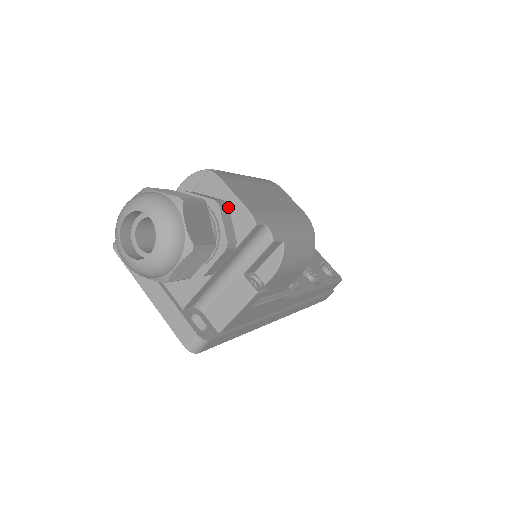
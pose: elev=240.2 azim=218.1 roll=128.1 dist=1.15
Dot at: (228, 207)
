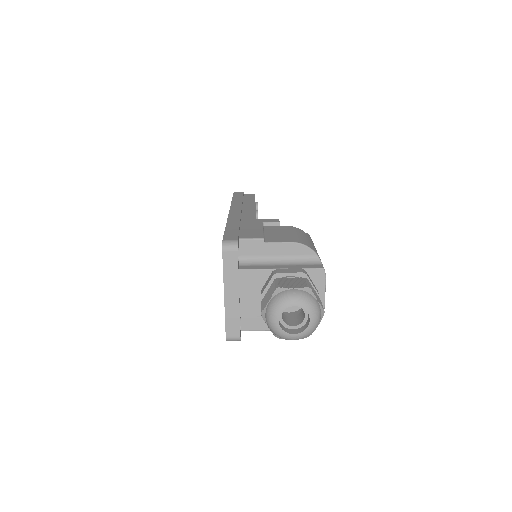
Dot at: occluded
